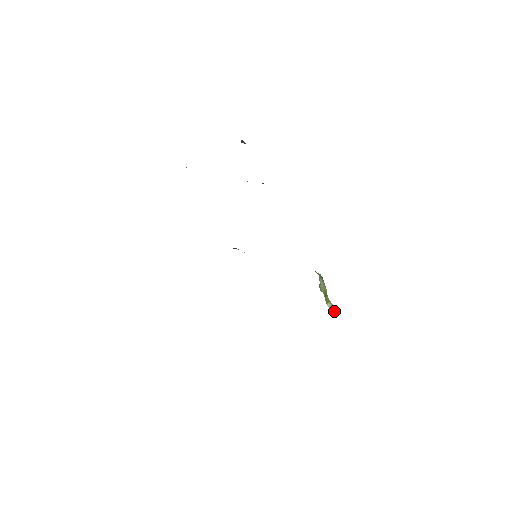
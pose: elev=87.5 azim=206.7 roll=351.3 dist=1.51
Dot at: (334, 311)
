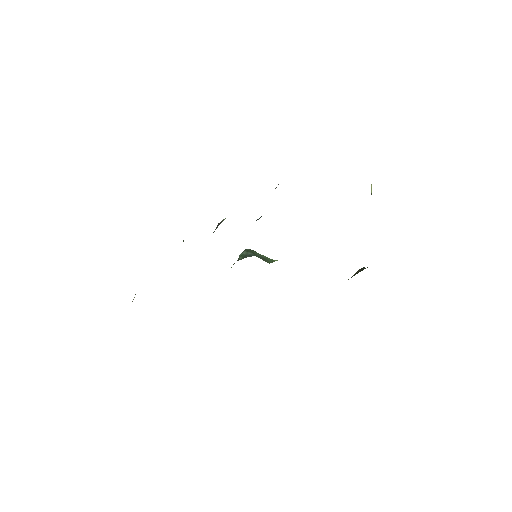
Dot at: occluded
